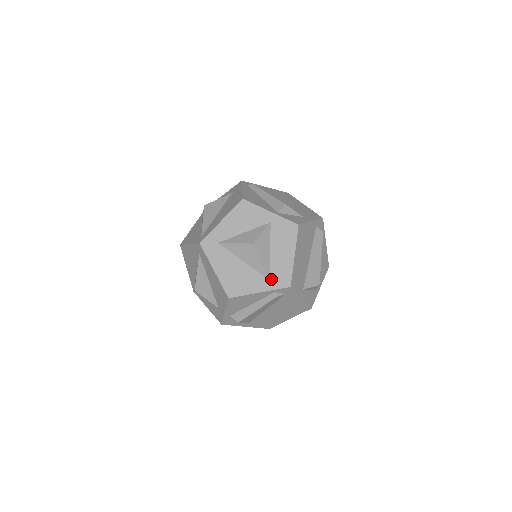
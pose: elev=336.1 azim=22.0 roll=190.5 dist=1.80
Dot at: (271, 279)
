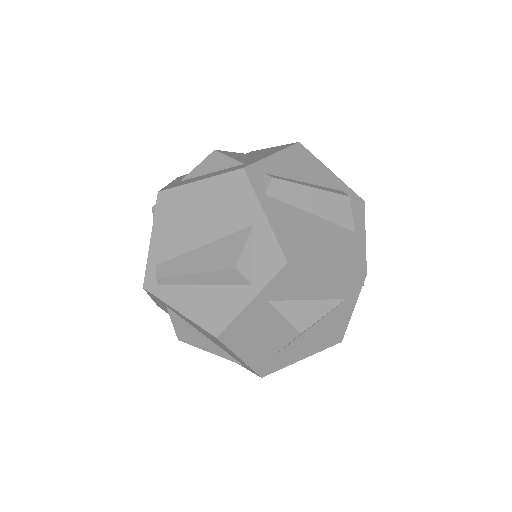
Dot at: (345, 298)
